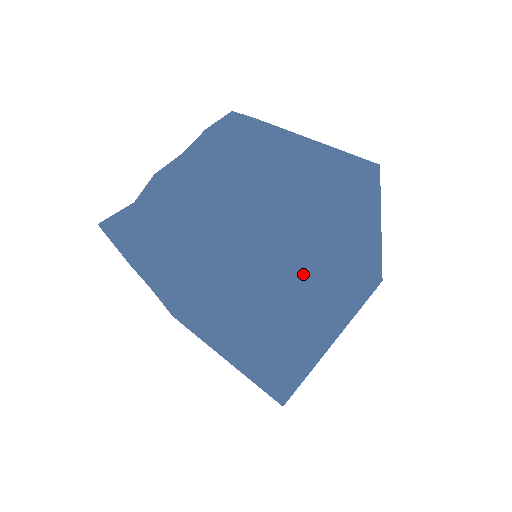
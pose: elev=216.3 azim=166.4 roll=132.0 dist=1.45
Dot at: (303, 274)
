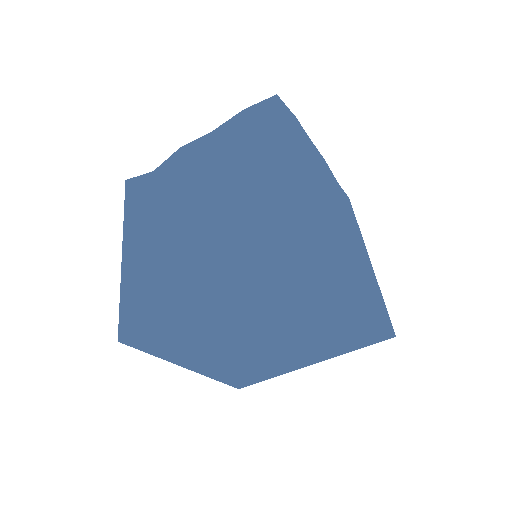
Dot at: (209, 322)
